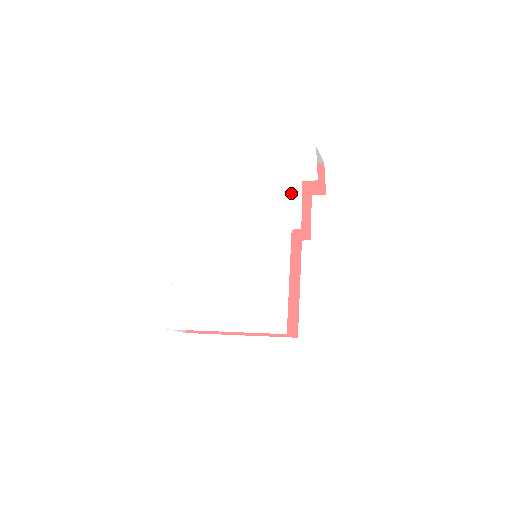
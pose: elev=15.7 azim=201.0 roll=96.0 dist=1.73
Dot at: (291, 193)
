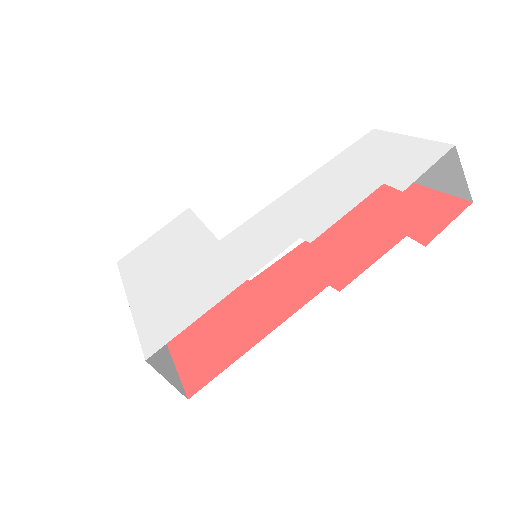
Dot at: (354, 192)
